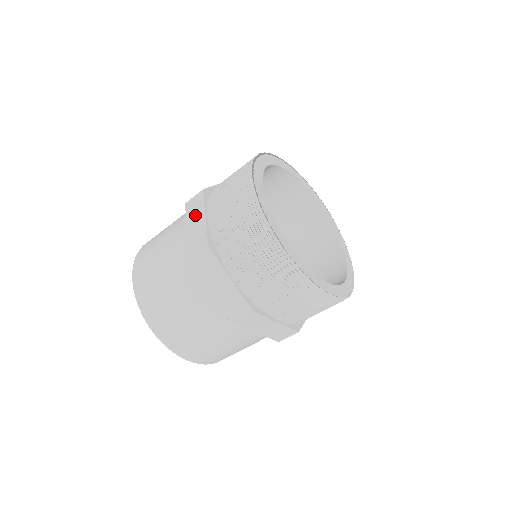
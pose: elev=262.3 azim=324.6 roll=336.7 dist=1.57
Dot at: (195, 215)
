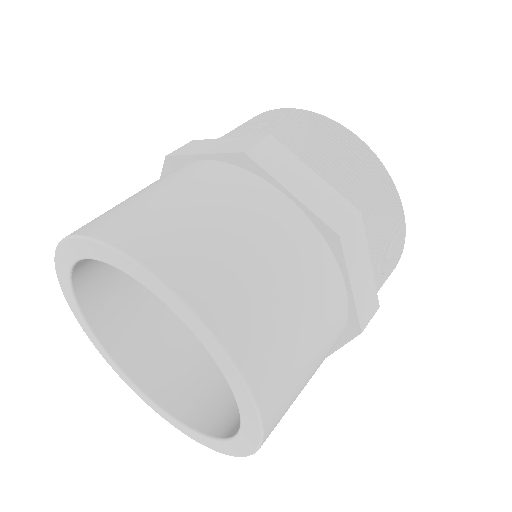
Dot at: (204, 146)
